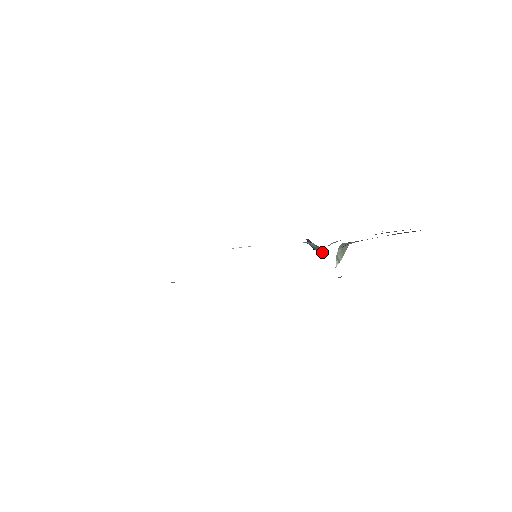
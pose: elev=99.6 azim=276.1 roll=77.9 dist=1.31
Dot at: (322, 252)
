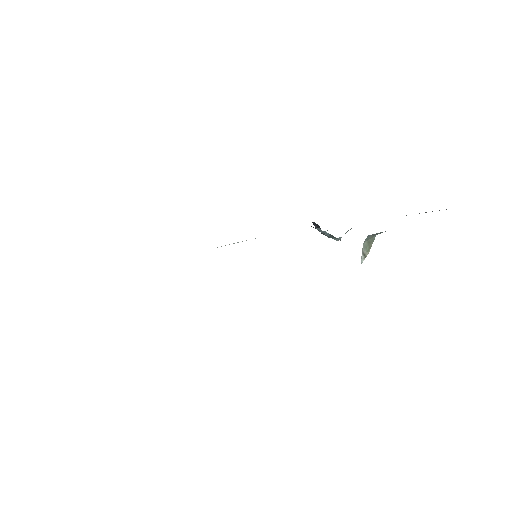
Dot at: (337, 240)
